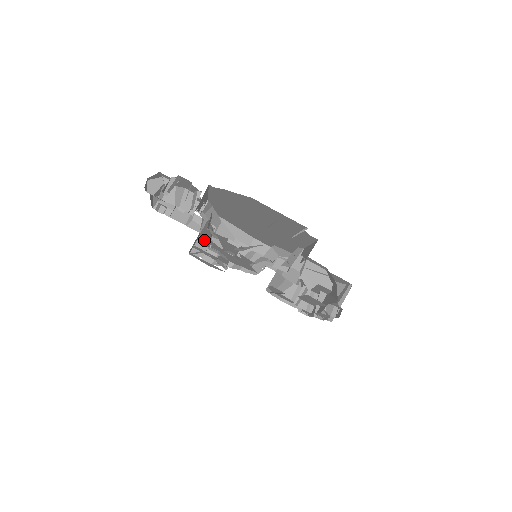
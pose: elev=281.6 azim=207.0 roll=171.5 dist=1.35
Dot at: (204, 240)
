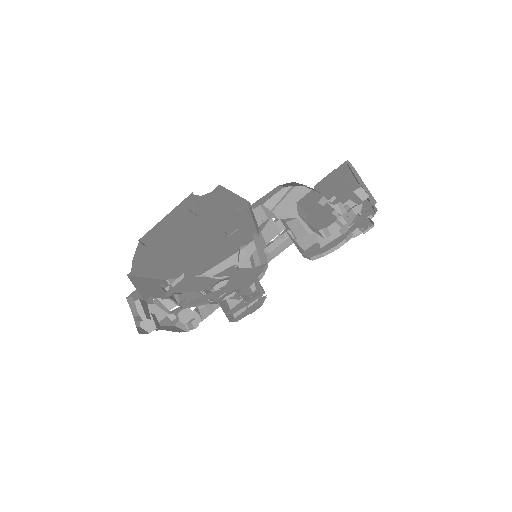
Dot at: (196, 305)
